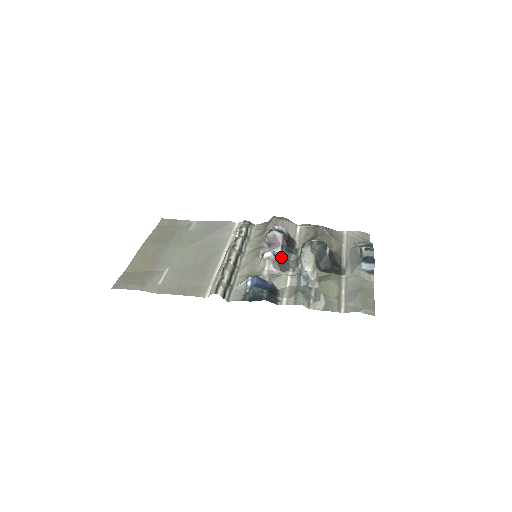
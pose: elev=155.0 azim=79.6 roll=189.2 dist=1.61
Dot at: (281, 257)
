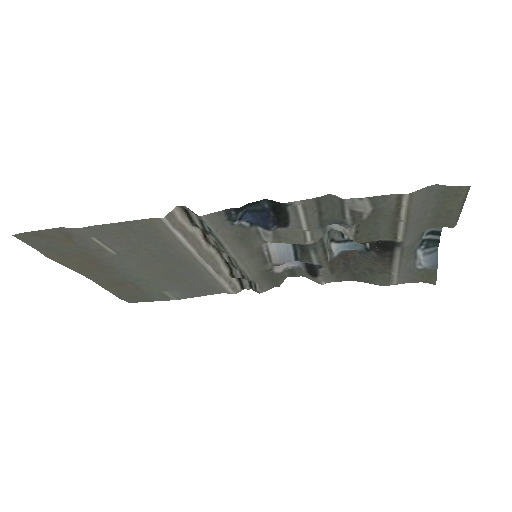
Dot at: occluded
